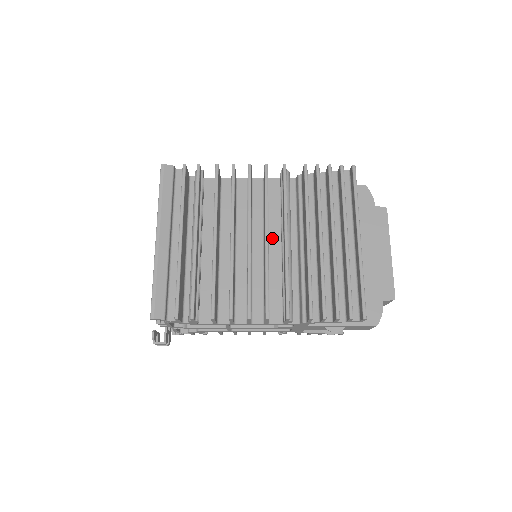
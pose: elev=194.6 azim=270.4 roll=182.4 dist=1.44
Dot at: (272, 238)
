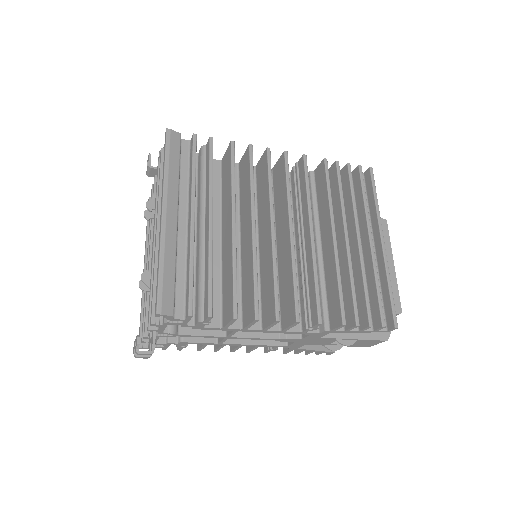
Dot at: occluded
